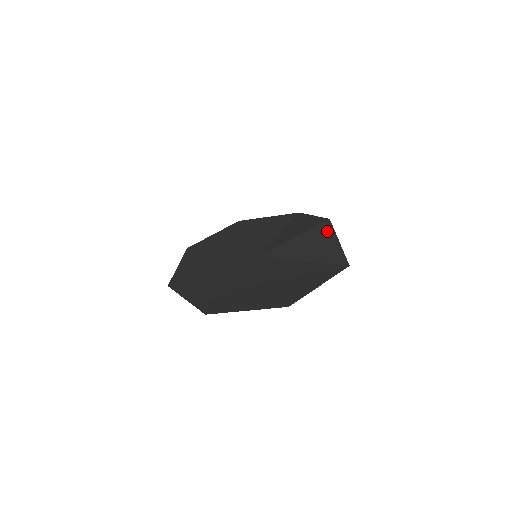
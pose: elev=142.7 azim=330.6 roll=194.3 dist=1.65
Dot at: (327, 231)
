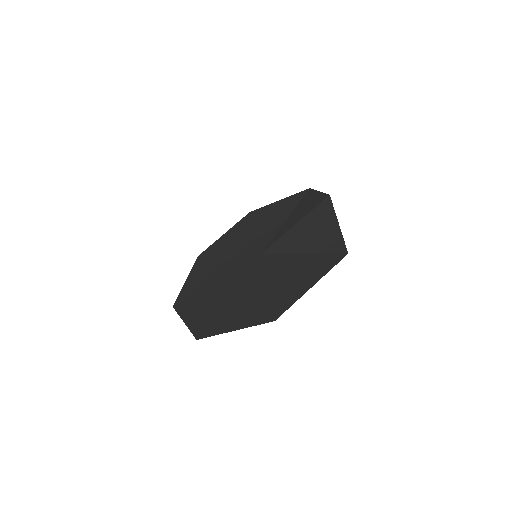
Dot at: (326, 211)
